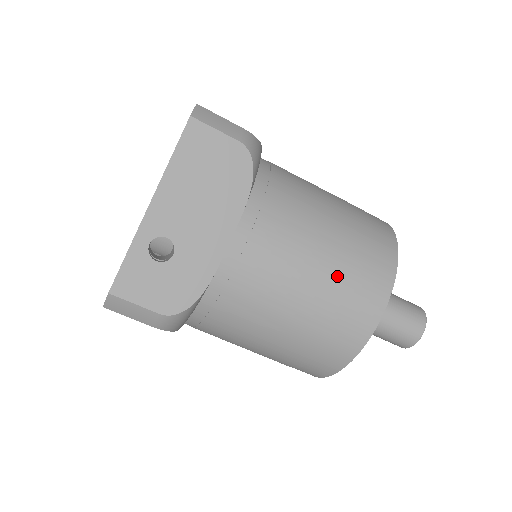
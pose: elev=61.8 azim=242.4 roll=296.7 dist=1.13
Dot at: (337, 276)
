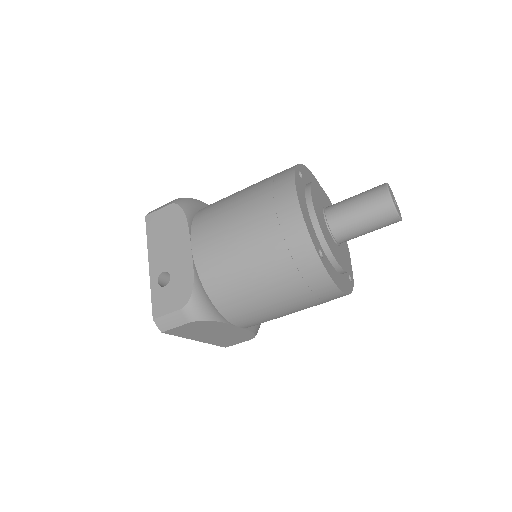
Dot at: (256, 210)
